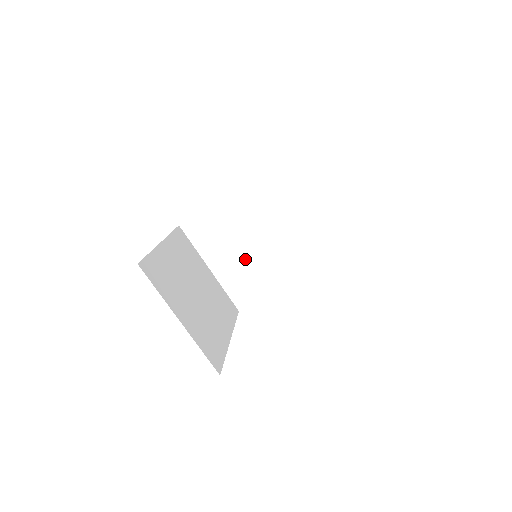
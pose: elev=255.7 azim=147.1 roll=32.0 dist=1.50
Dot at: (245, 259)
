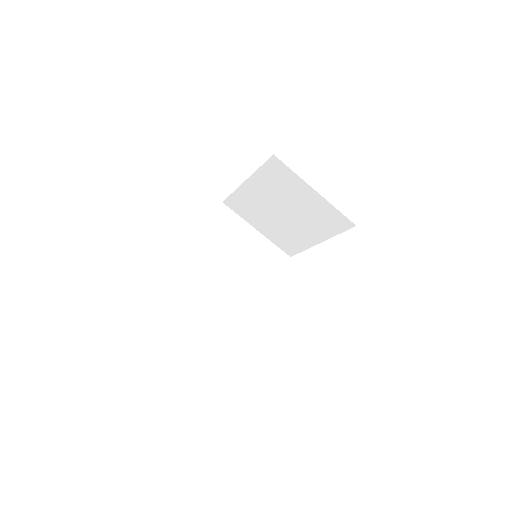
Dot at: (278, 226)
